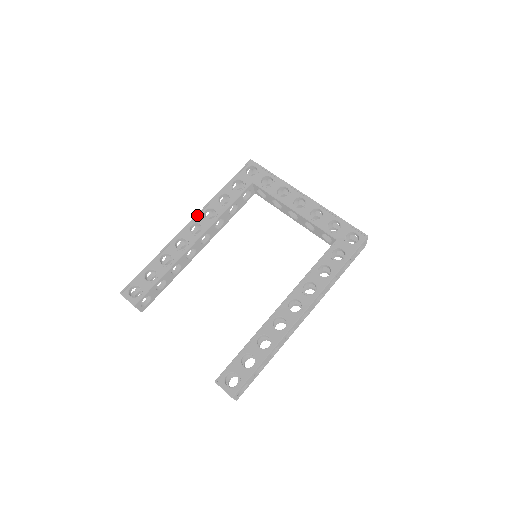
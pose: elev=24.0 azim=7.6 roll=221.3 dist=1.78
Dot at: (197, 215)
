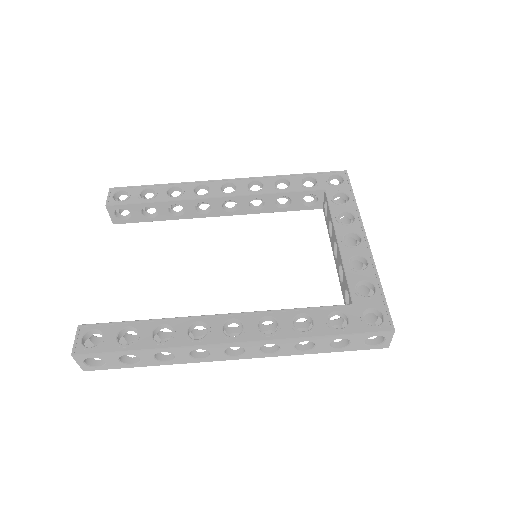
Dot at: (243, 178)
